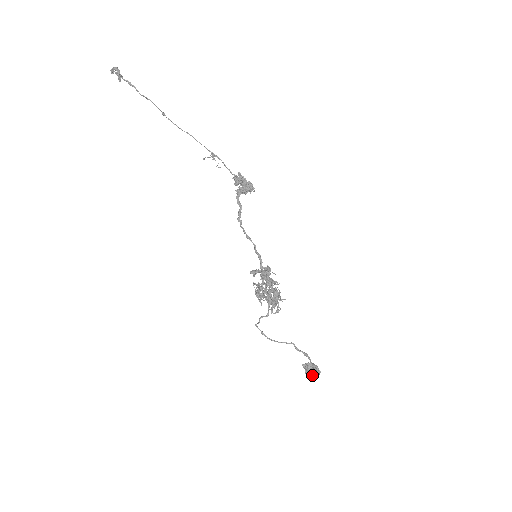
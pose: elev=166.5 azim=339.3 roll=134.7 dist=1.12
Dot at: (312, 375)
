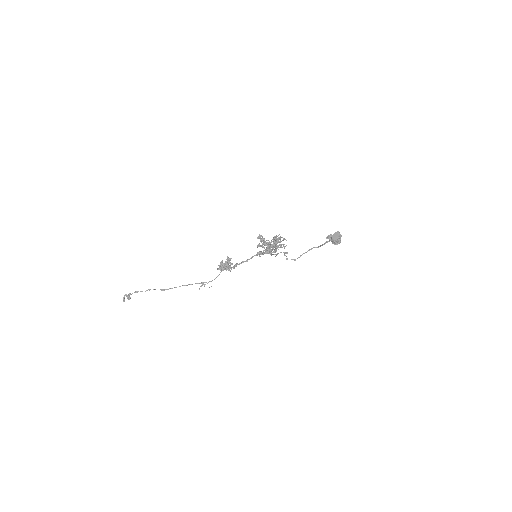
Dot at: (336, 235)
